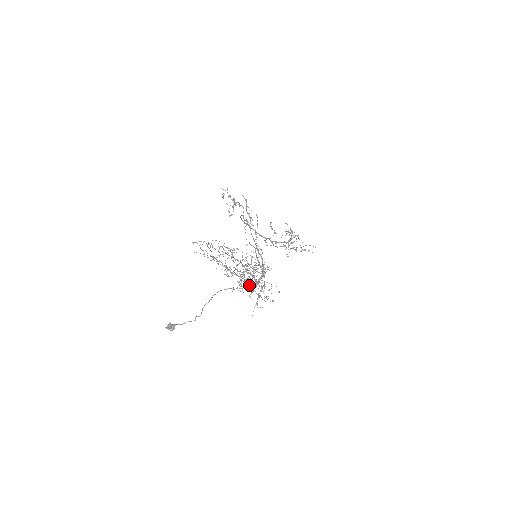
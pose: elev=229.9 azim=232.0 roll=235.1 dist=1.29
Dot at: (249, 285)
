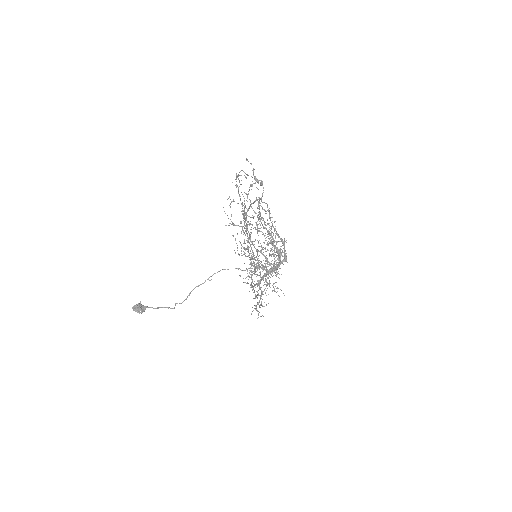
Dot at: (270, 264)
